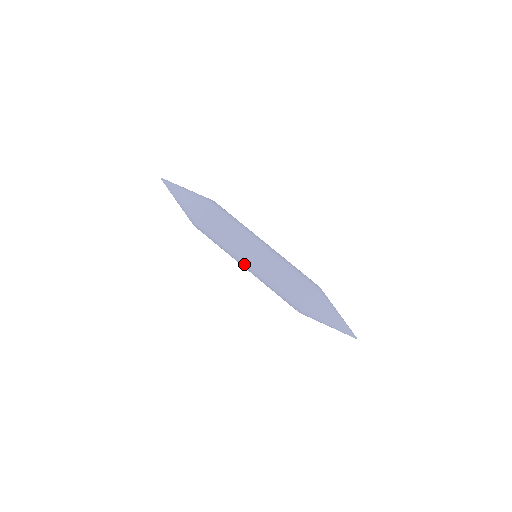
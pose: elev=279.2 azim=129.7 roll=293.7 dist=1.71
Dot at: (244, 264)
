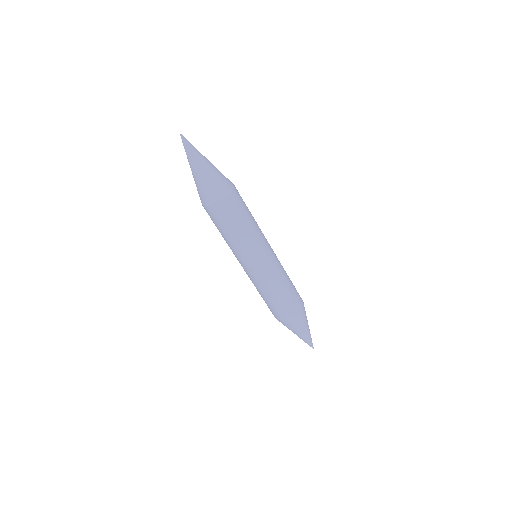
Dot at: (249, 264)
